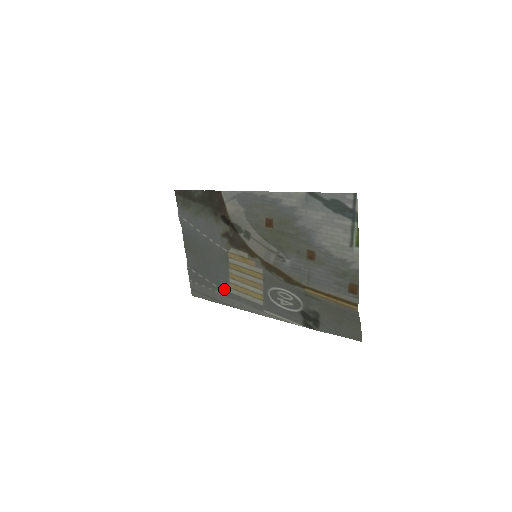
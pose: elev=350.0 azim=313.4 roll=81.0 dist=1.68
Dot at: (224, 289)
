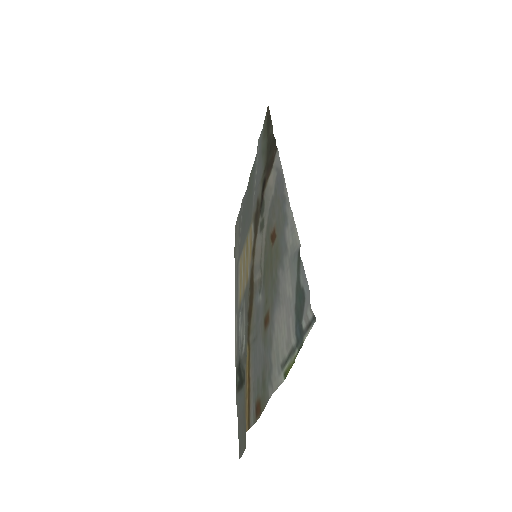
Dot at: (239, 254)
